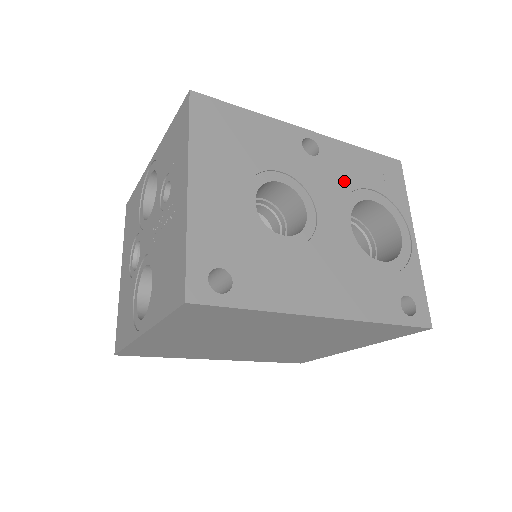
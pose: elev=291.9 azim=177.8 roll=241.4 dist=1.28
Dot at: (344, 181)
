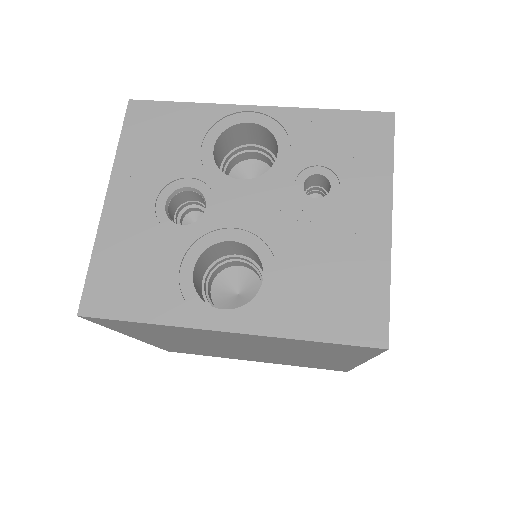
Dot at: occluded
